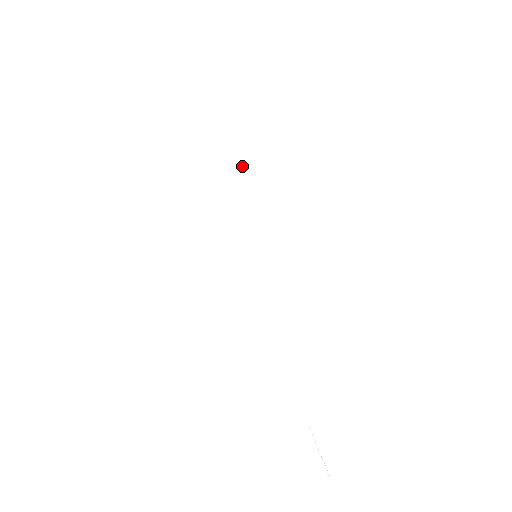
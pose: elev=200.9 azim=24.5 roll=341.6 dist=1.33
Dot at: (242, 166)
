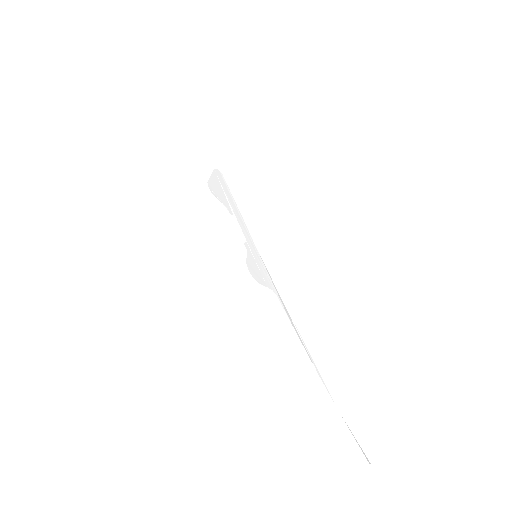
Dot at: occluded
